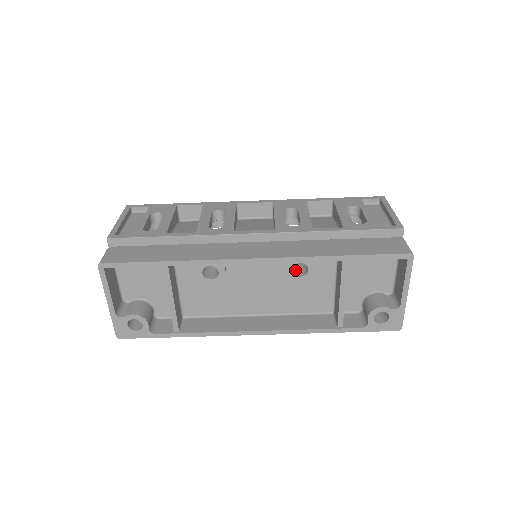
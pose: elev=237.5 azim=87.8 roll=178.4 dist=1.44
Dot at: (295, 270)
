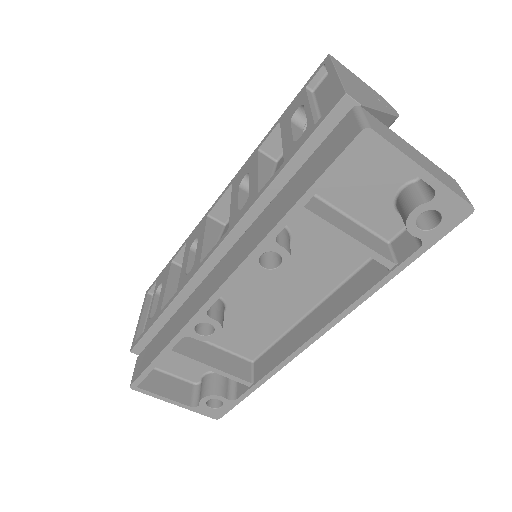
Dot at: (274, 259)
